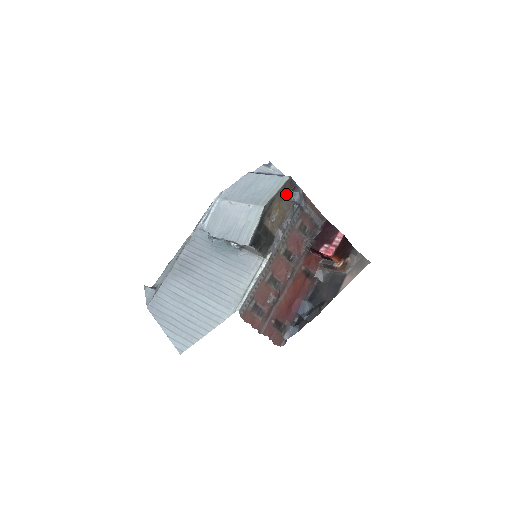
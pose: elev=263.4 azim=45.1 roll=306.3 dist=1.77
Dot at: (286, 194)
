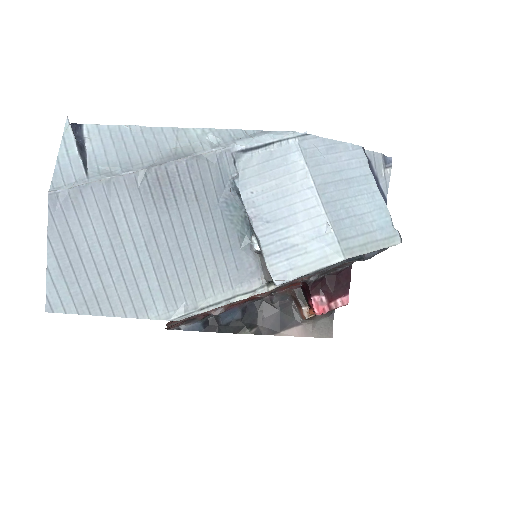
Dot at: occluded
